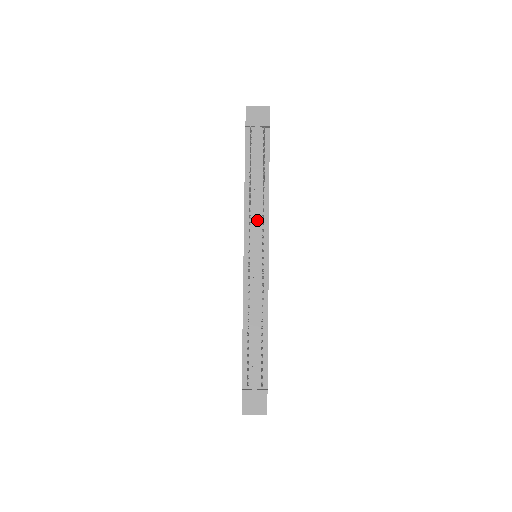
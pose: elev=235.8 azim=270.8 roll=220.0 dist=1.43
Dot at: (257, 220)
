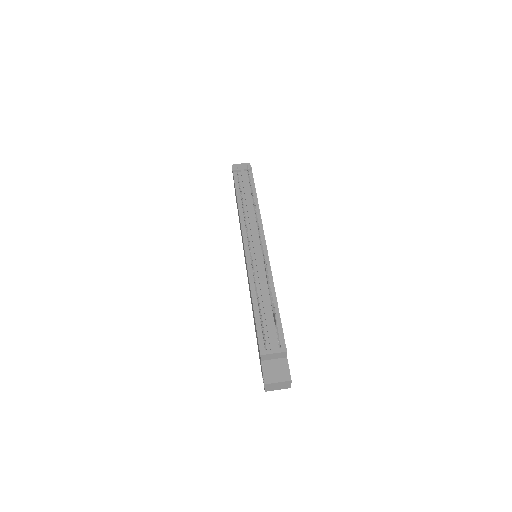
Dot at: (252, 223)
